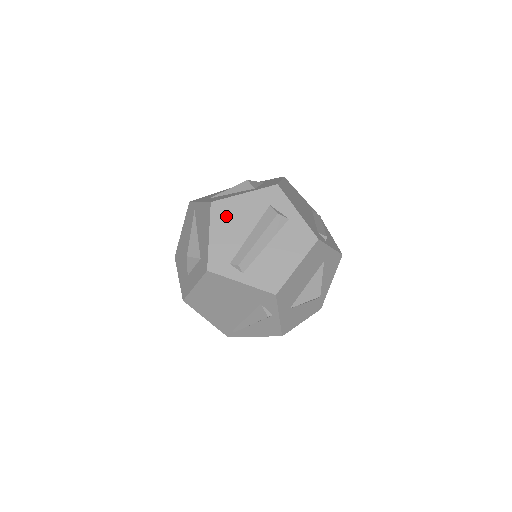
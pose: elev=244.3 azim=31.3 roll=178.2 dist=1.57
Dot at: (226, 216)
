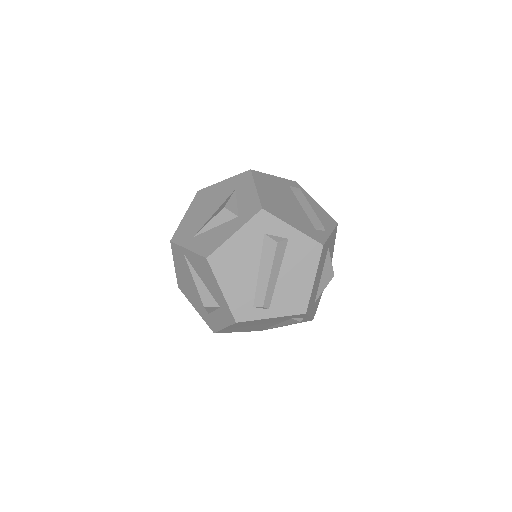
Dot at: (228, 265)
